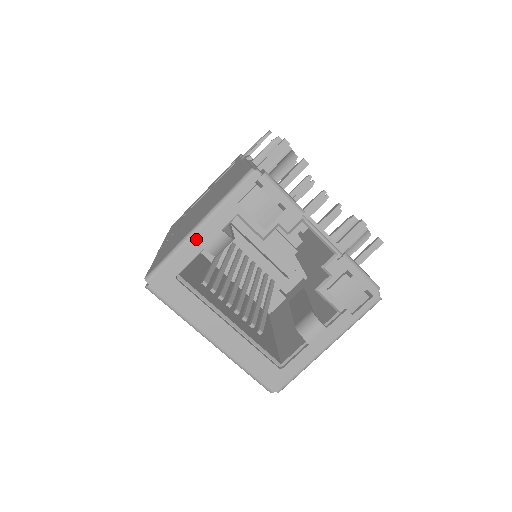
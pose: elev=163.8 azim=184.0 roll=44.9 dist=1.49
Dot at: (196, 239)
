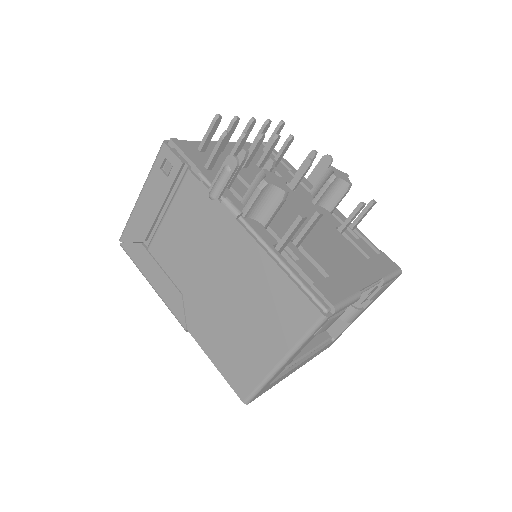
Dot at: occluded
